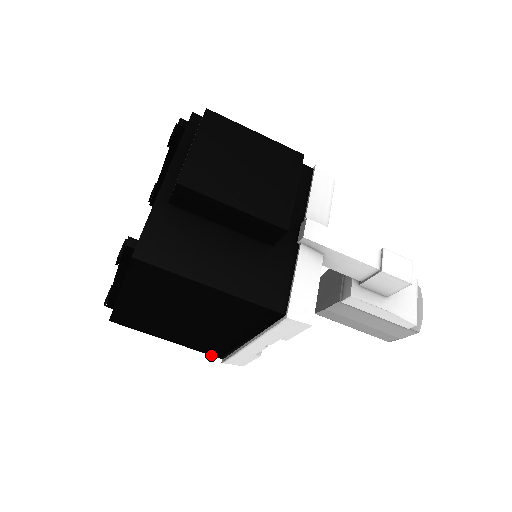
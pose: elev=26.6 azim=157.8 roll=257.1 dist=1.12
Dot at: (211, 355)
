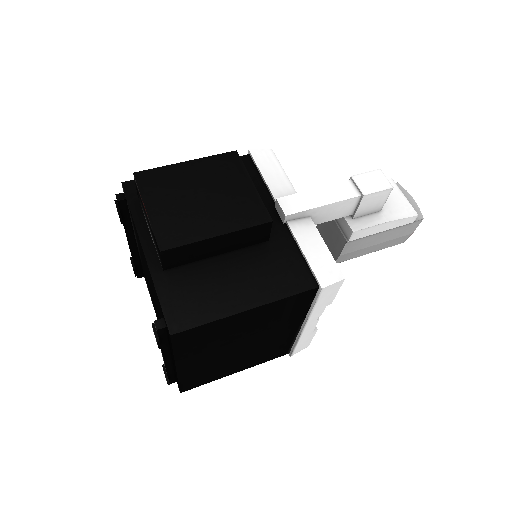
Dot at: occluded
